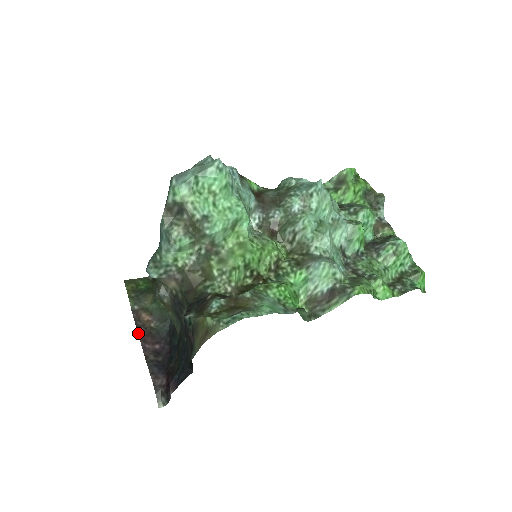
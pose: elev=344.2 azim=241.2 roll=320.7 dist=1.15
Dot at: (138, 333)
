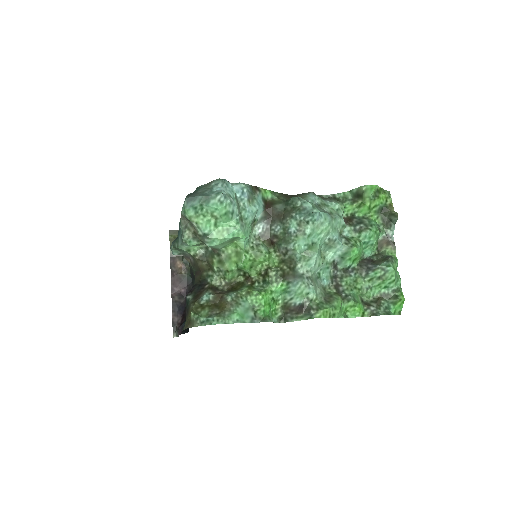
Dot at: (171, 277)
